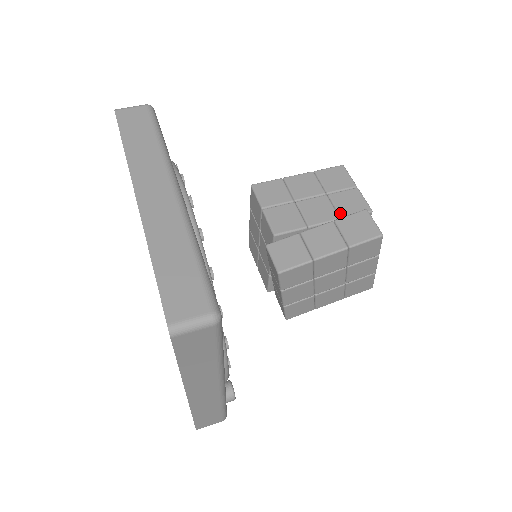
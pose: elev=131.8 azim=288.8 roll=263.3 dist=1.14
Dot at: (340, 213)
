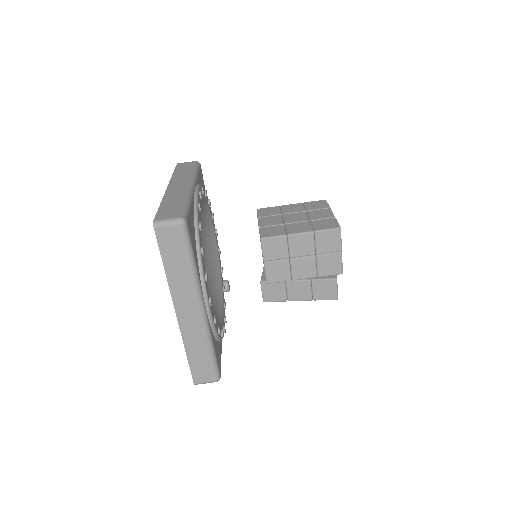
Dot at: (318, 273)
